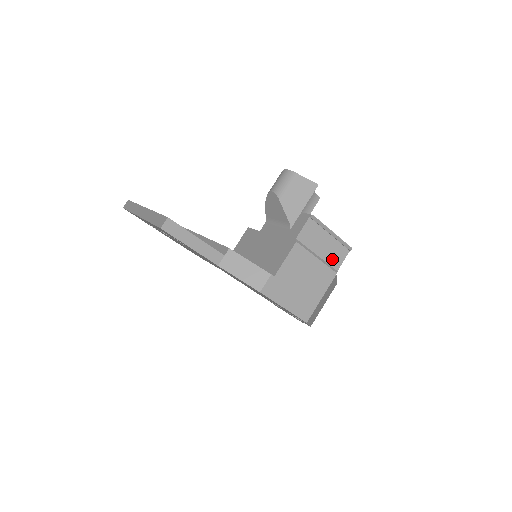
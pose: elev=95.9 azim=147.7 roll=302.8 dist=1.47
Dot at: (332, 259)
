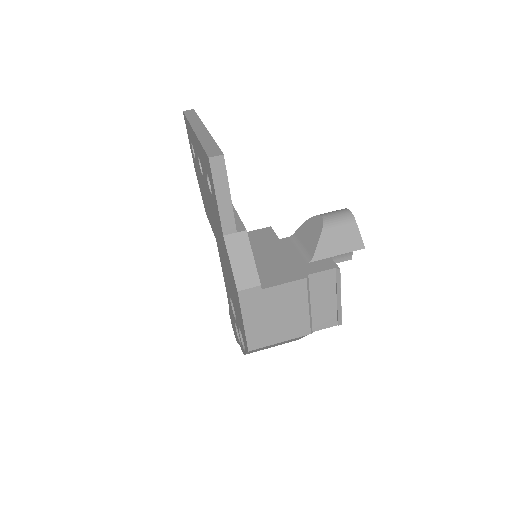
Dot at: (318, 318)
